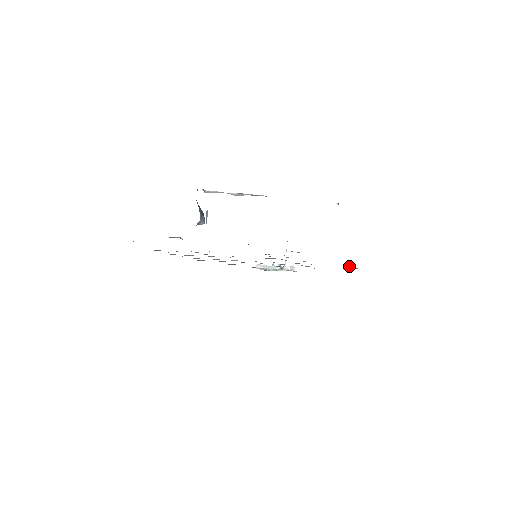
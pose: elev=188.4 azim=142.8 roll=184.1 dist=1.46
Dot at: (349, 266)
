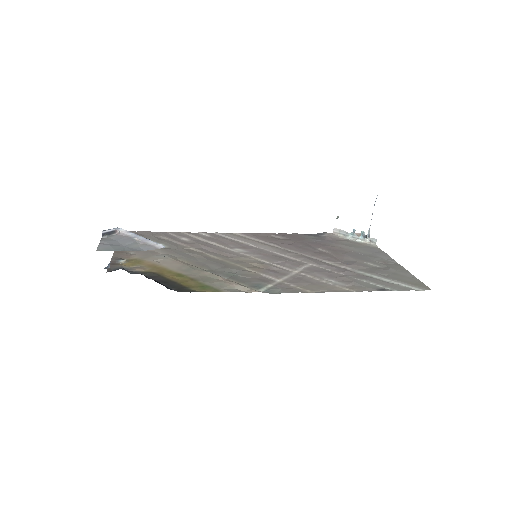
Dot at: (376, 284)
